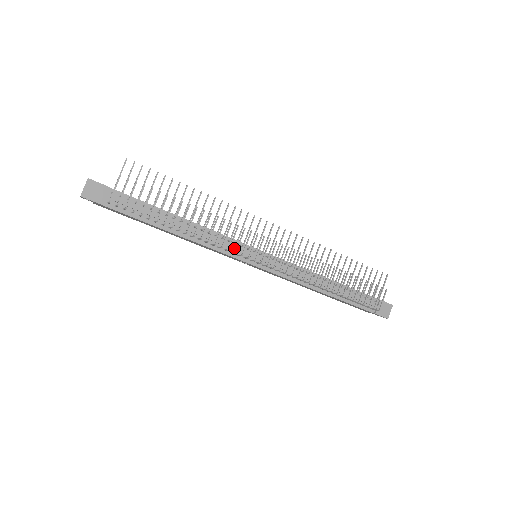
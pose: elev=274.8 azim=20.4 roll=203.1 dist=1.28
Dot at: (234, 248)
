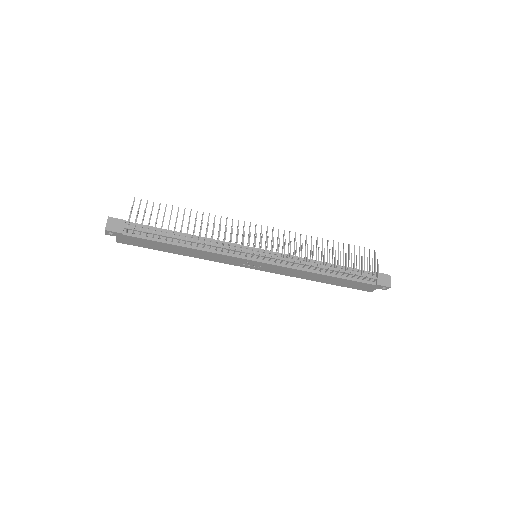
Dot at: occluded
